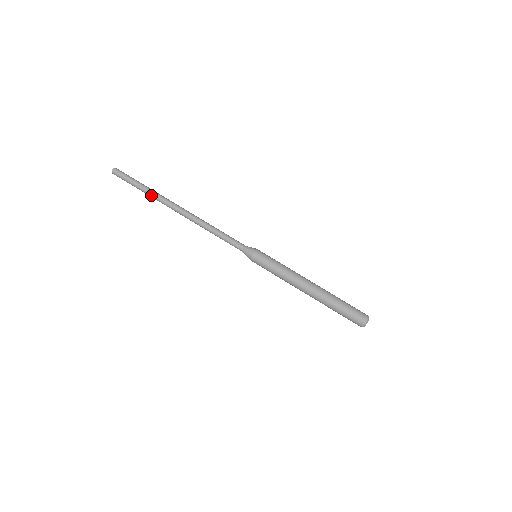
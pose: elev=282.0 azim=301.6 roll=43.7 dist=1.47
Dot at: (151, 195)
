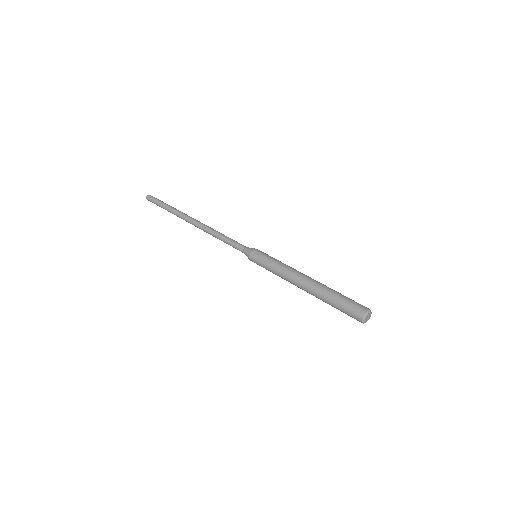
Dot at: (173, 212)
